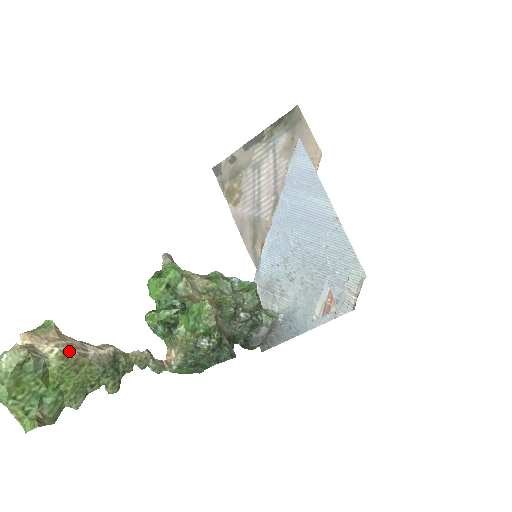
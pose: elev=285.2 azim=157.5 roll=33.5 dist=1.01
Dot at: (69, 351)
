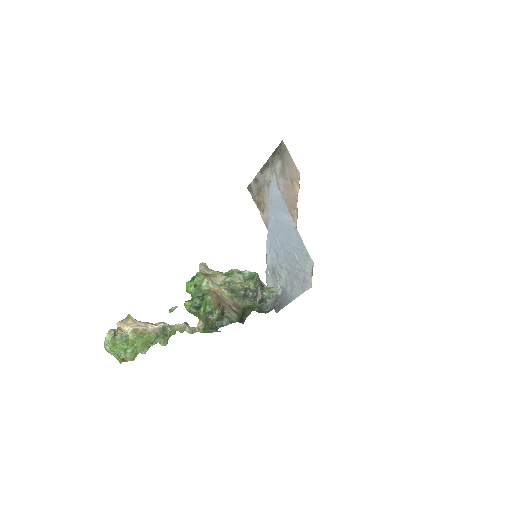
Dot at: (137, 329)
